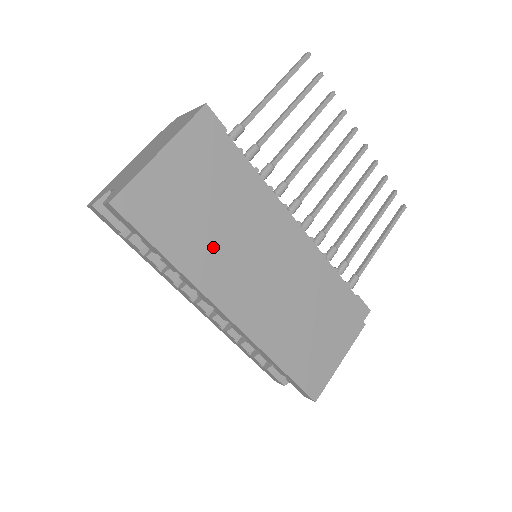
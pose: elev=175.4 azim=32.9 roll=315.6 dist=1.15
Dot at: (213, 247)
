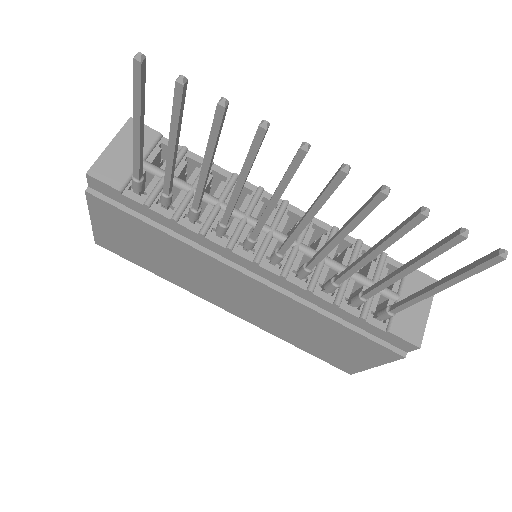
Dot at: (178, 272)
